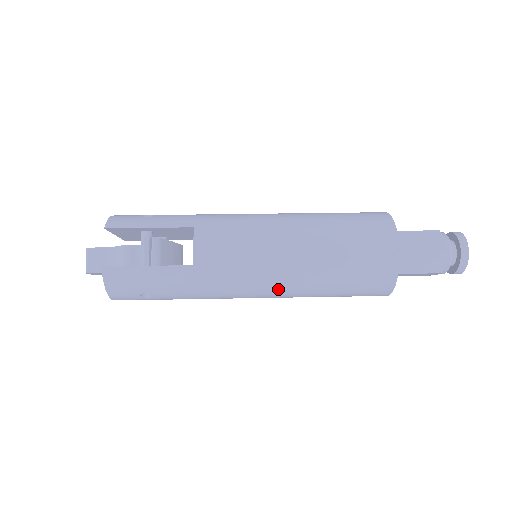
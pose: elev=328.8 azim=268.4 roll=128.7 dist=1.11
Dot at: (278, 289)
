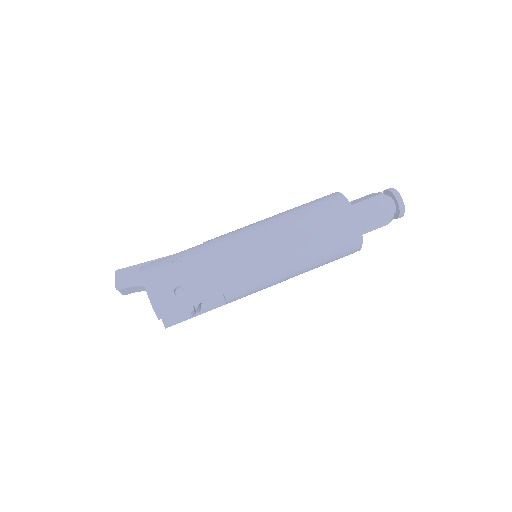
Dot at: occluded
